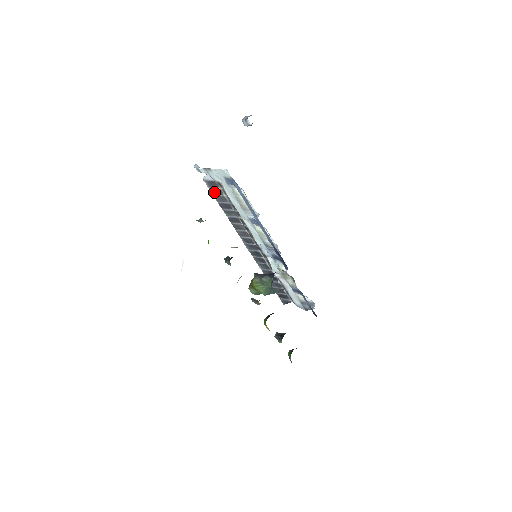
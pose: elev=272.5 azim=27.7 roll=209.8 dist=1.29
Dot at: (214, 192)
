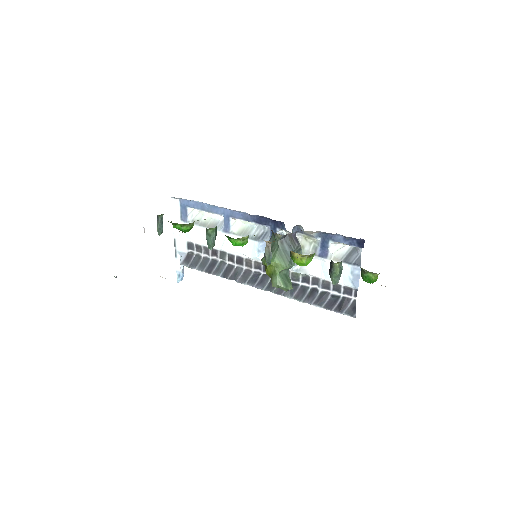
Dot at: (194, 265)
